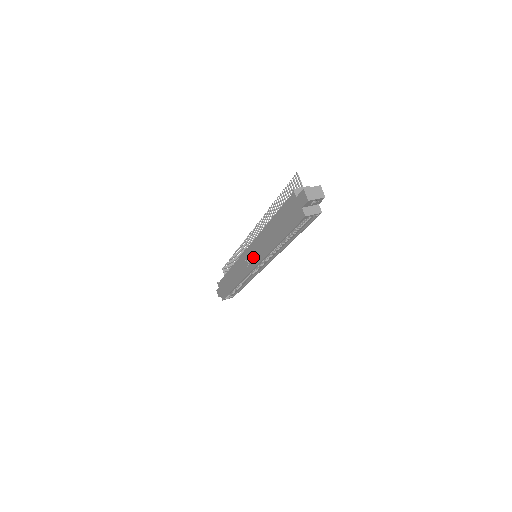
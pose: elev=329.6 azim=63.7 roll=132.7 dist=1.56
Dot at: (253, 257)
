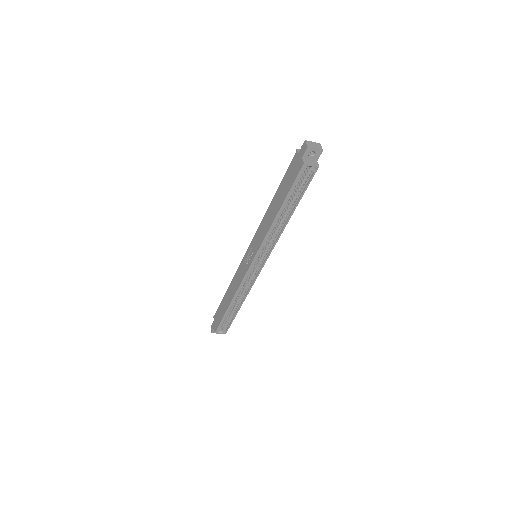
Dot at: (253, 250)
